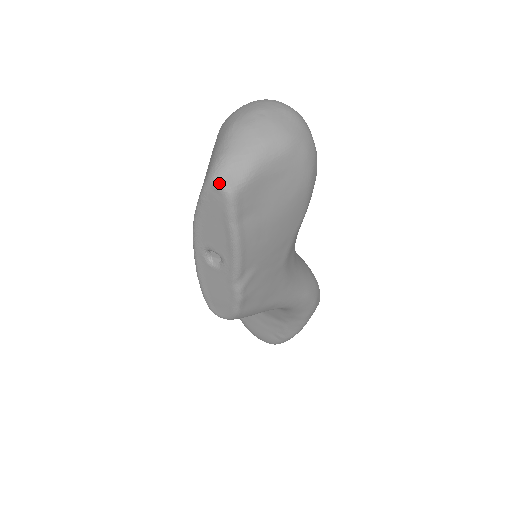
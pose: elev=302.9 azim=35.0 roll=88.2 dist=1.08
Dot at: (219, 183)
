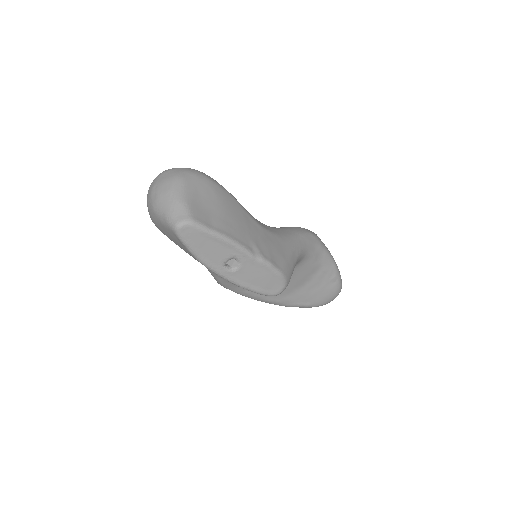
Dot at: (180, 225)
